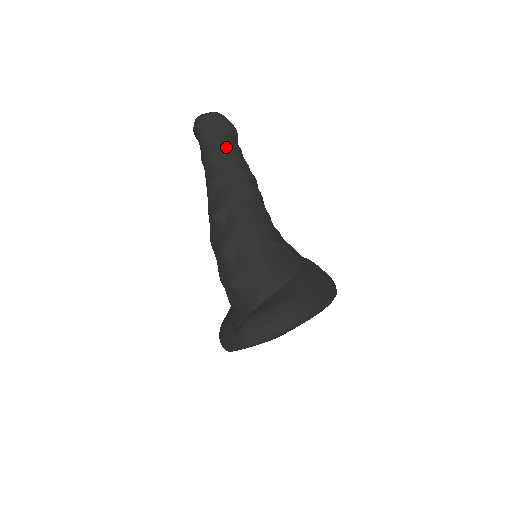
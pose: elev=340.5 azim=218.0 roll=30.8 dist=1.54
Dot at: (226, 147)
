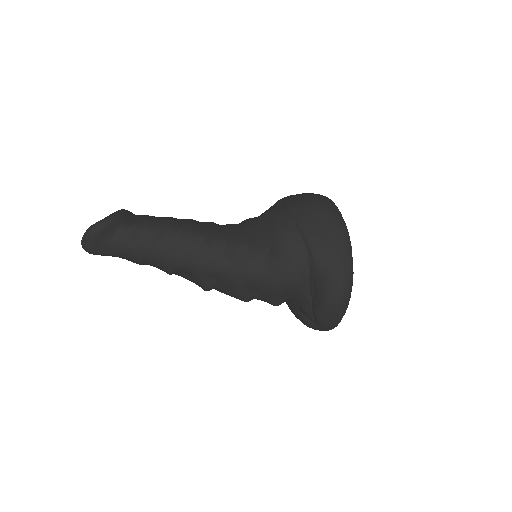
Dot at: (138, 240)
